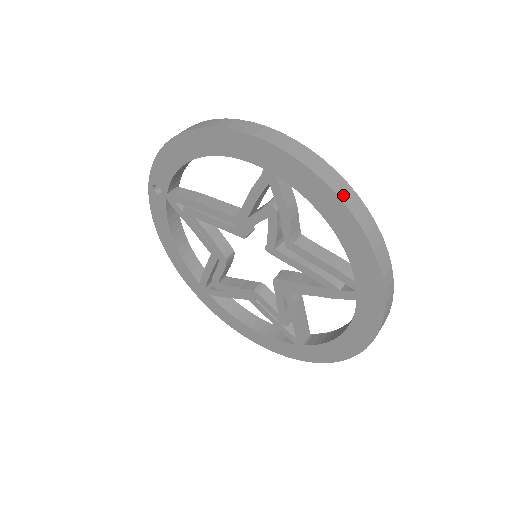
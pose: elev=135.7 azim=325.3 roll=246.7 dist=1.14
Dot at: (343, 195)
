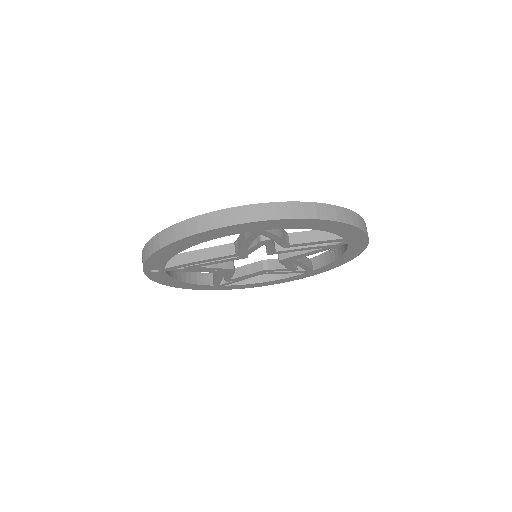
Dot at: (320, 215)
